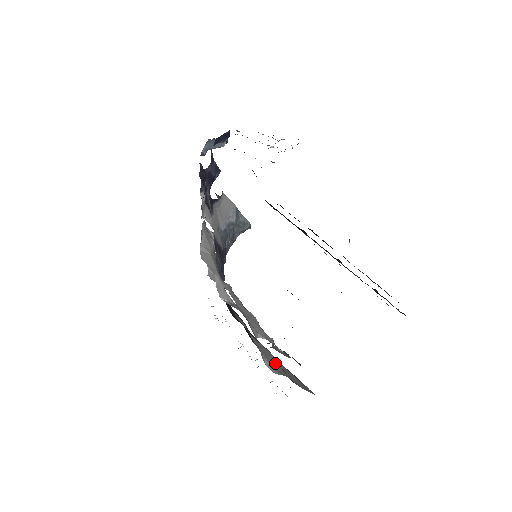
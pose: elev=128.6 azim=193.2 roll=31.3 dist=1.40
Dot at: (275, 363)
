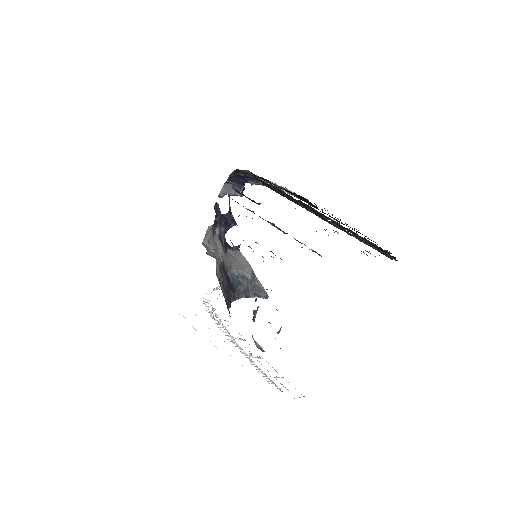
Dot at: occluded
